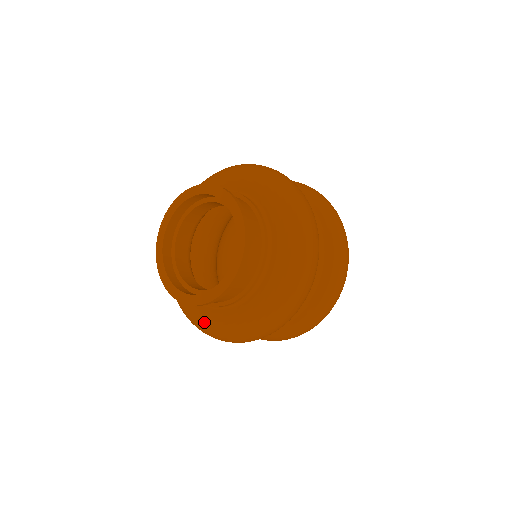
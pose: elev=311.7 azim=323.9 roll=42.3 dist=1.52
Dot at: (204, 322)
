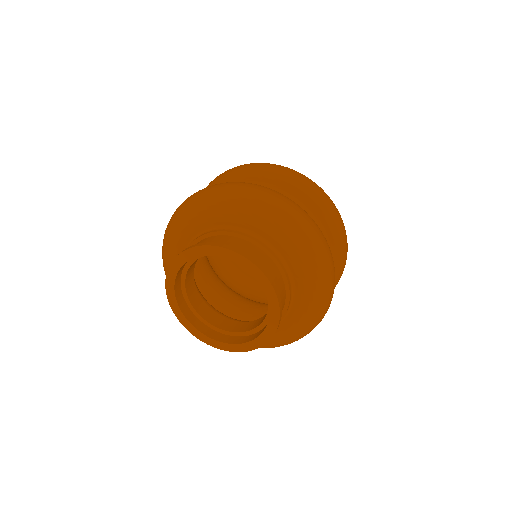
Dot at: occluded
